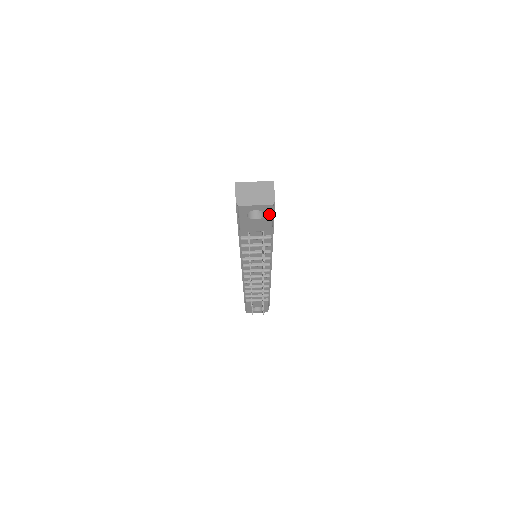
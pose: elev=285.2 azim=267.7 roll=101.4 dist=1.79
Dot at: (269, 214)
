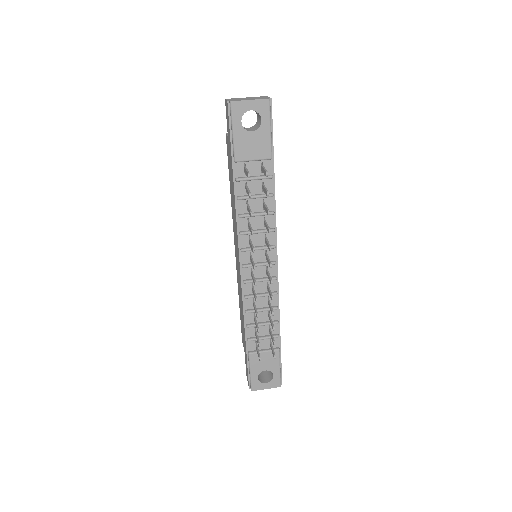
Dot at: (266, 120)
